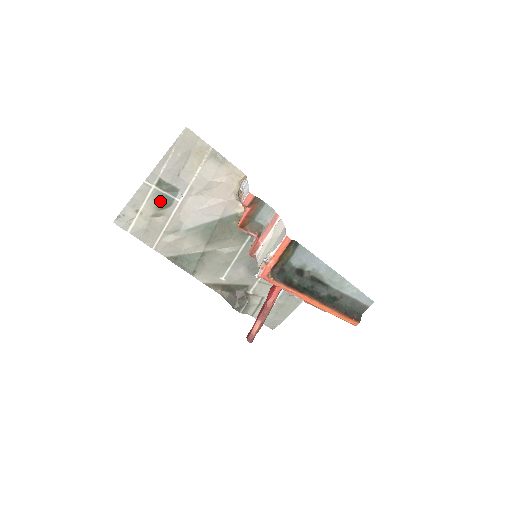
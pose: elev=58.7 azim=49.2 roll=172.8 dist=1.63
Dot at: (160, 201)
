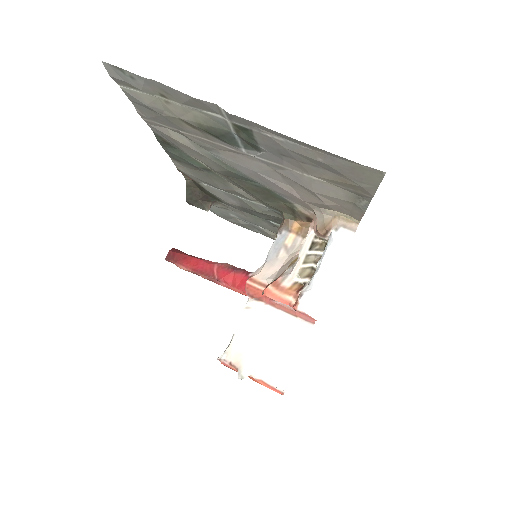
Dot at: (216, 130)
